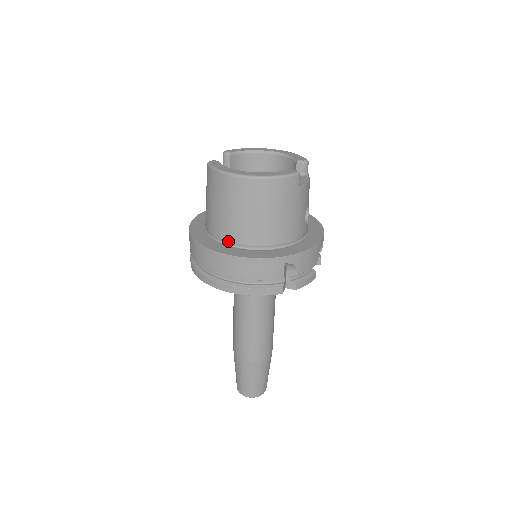
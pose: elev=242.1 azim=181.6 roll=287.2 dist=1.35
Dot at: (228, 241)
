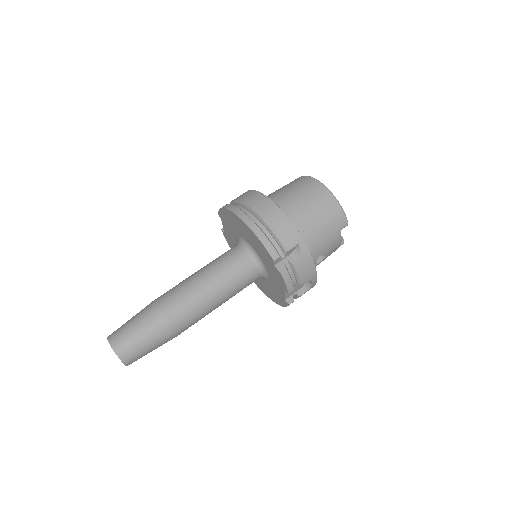
Dot at: occluded
